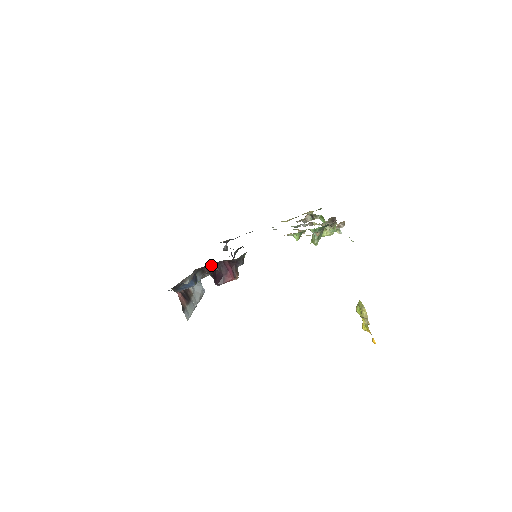
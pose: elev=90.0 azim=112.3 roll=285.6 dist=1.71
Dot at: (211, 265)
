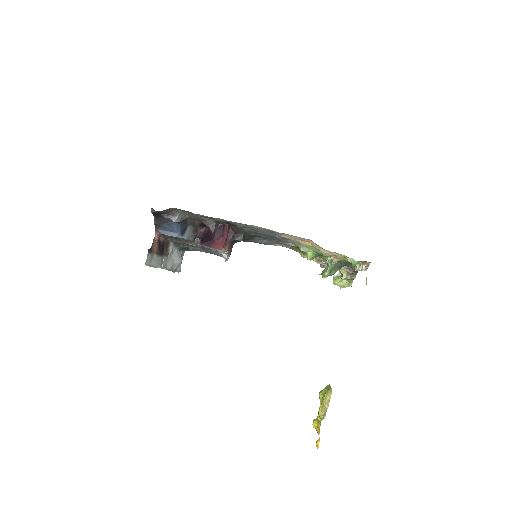
Dot at: (210, 219)
